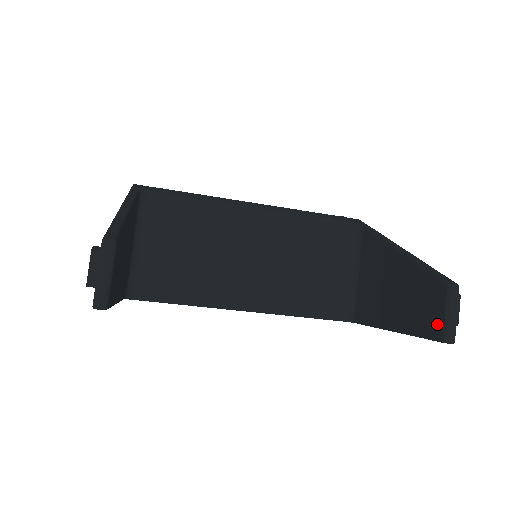
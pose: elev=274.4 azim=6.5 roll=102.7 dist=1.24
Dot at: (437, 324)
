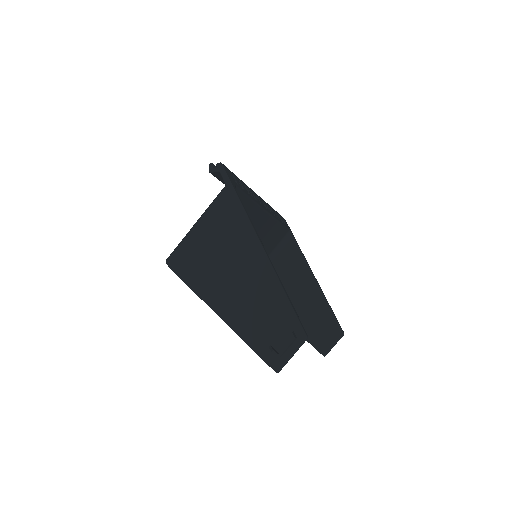
Dot at: (325, 345)
